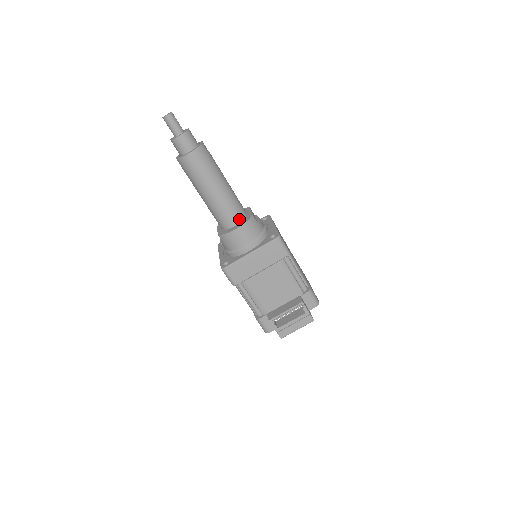
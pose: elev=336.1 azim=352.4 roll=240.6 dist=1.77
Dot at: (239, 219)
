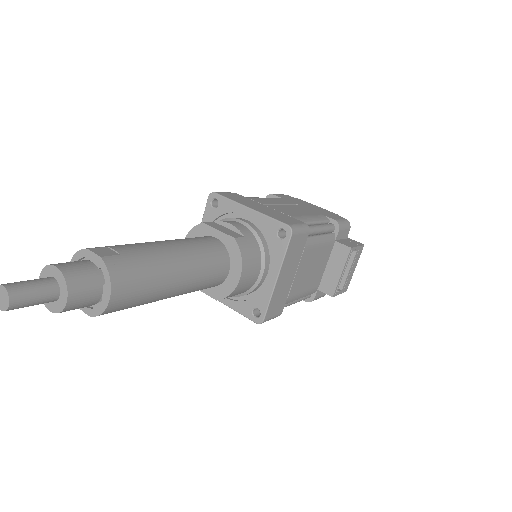
Dot at: (226, 261)
